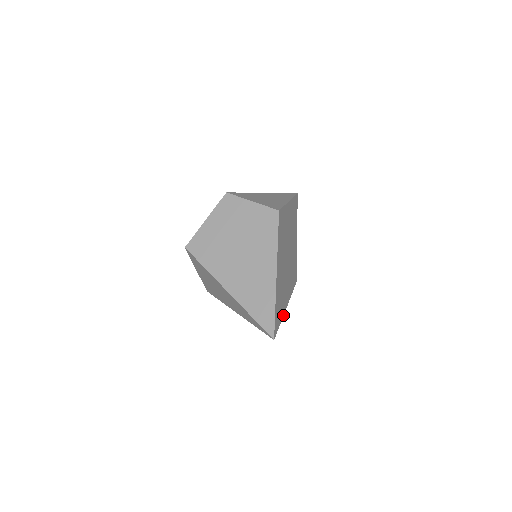
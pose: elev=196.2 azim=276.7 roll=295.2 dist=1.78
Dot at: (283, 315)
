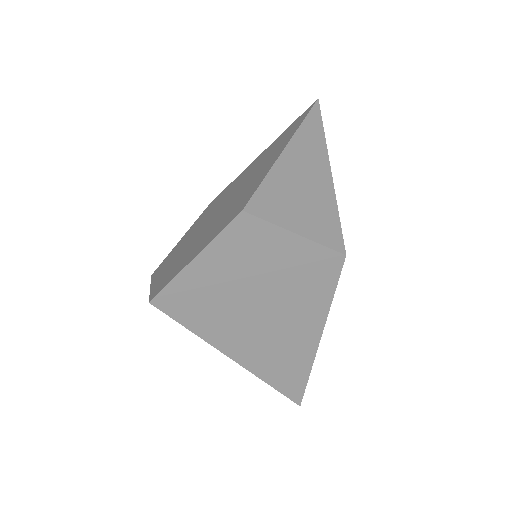
Dot at: occluded
